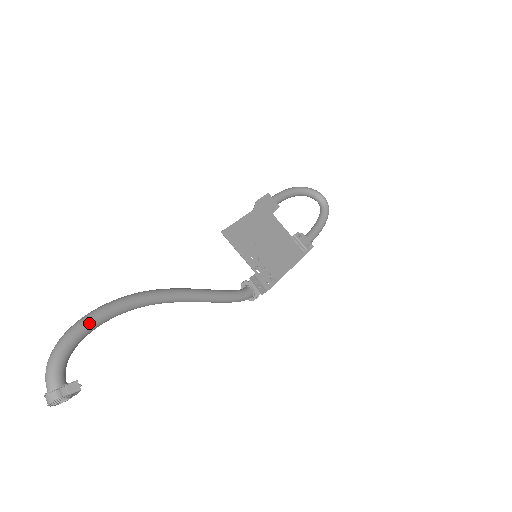
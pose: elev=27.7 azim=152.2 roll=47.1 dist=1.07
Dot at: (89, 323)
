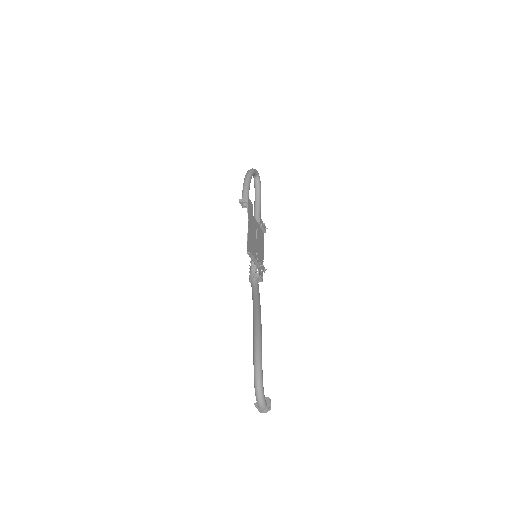
Dot at: (262, 370)
